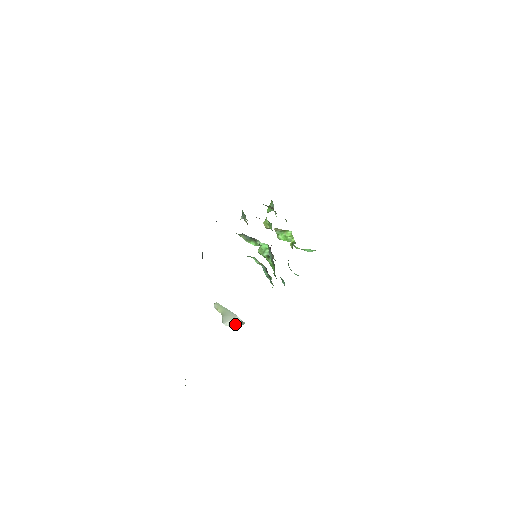
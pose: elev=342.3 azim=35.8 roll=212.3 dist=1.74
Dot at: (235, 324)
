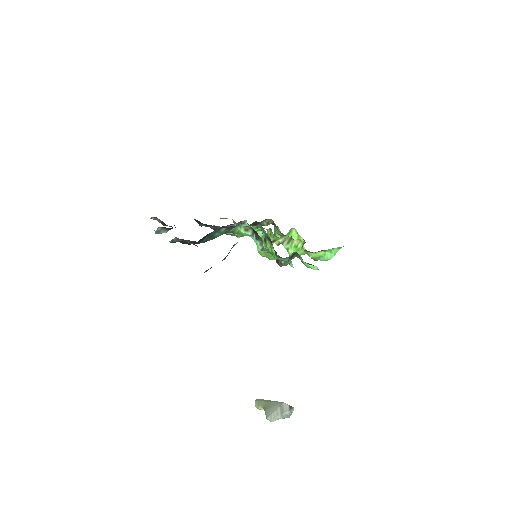
Dot at: (282, 414)
